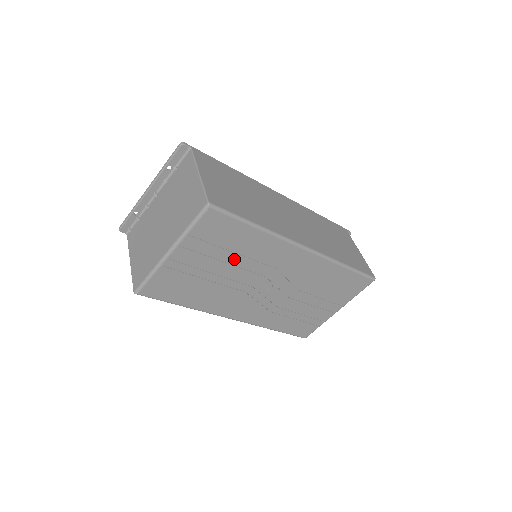
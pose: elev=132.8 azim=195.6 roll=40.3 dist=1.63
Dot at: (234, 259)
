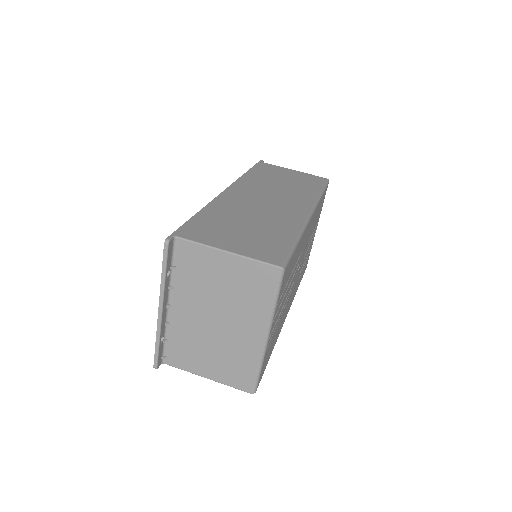
Dot at: (290, 281)
